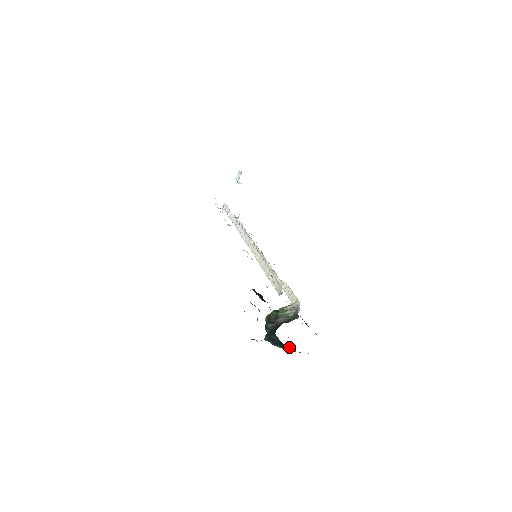
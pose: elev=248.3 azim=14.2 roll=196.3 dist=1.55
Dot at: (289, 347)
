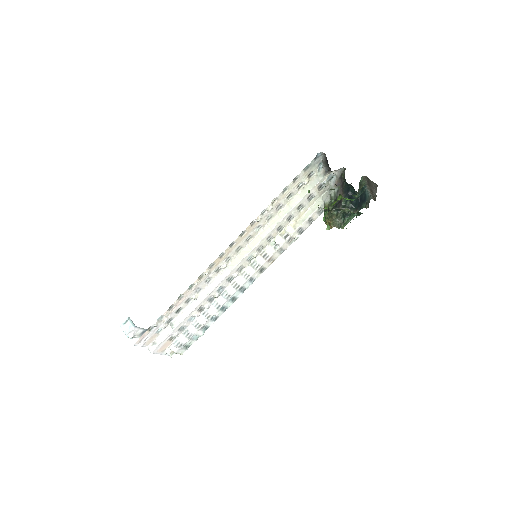
Dot at: (365, 195)
